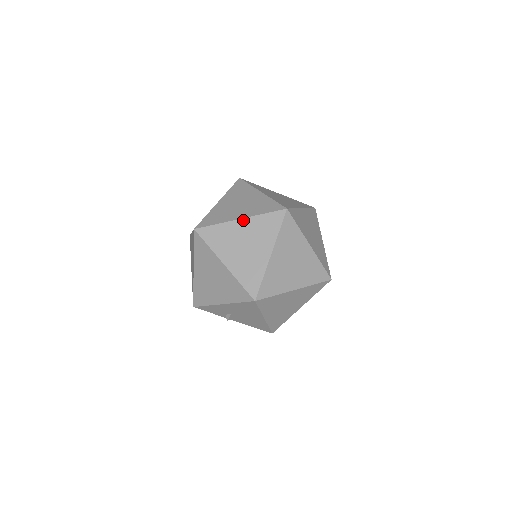
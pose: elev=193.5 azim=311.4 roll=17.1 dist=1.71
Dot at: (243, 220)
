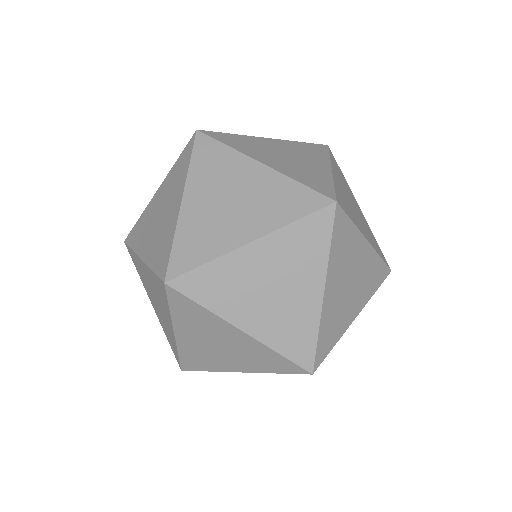
Dot at: (143, 263)
